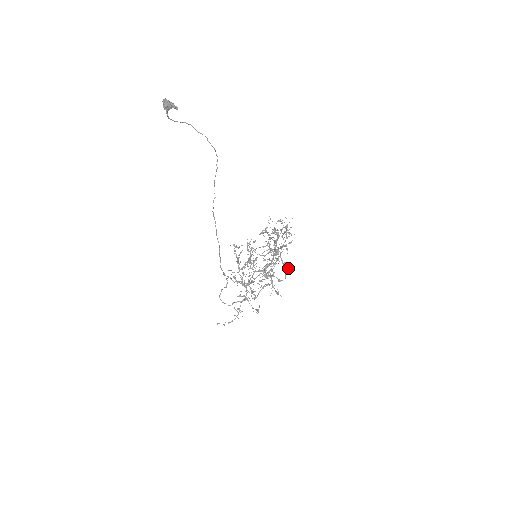
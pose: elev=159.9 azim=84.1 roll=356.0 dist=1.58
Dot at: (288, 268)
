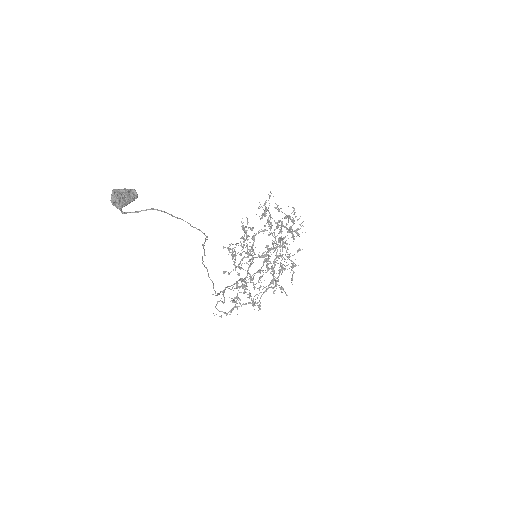
Dot at: (295, 266)
